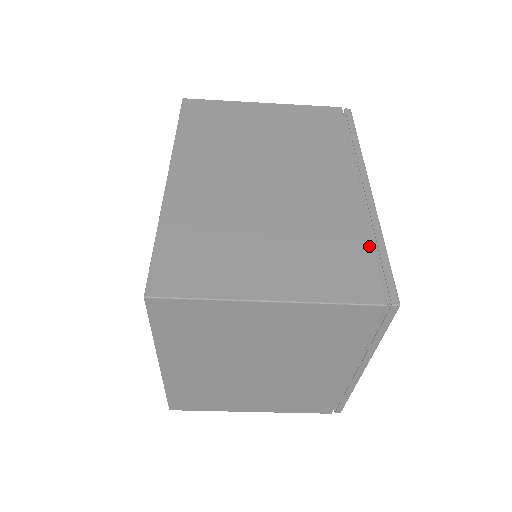
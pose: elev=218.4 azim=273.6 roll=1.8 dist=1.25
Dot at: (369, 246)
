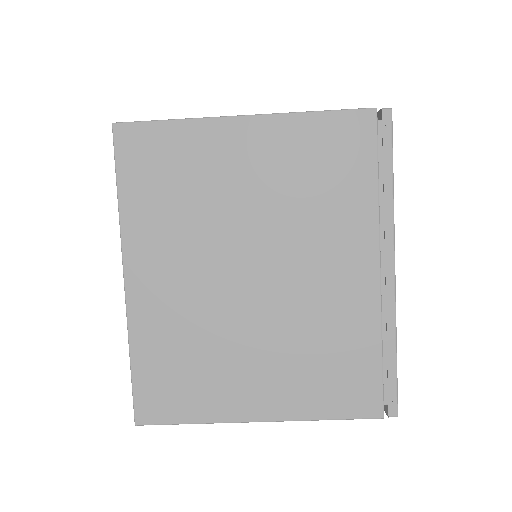
Dot at: occluded
